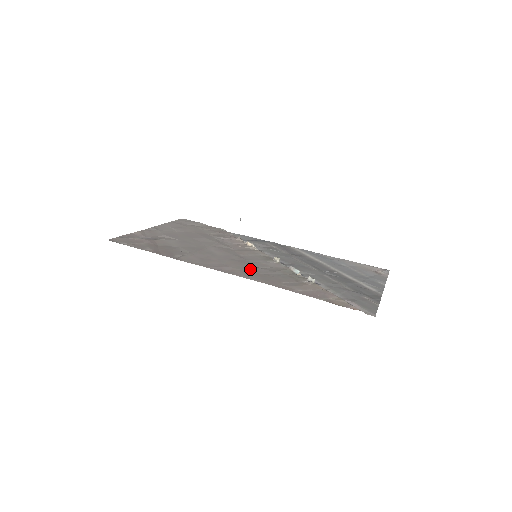
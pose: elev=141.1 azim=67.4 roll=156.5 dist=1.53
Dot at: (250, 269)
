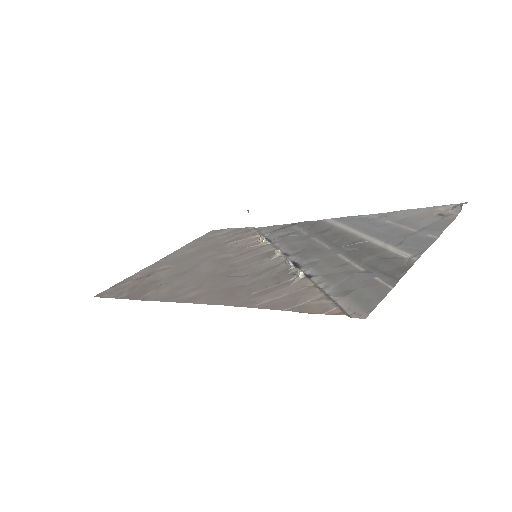
Dot at: (223, 284)
